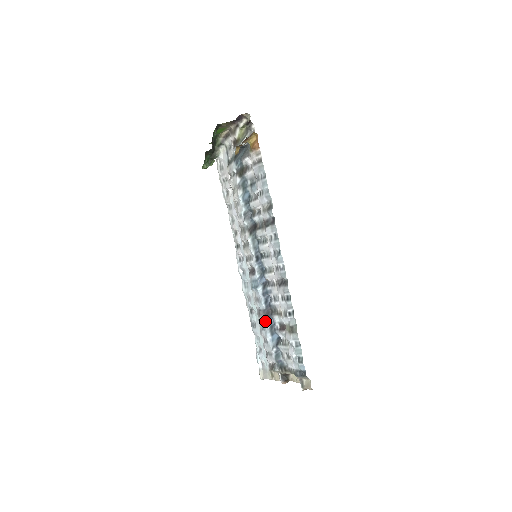
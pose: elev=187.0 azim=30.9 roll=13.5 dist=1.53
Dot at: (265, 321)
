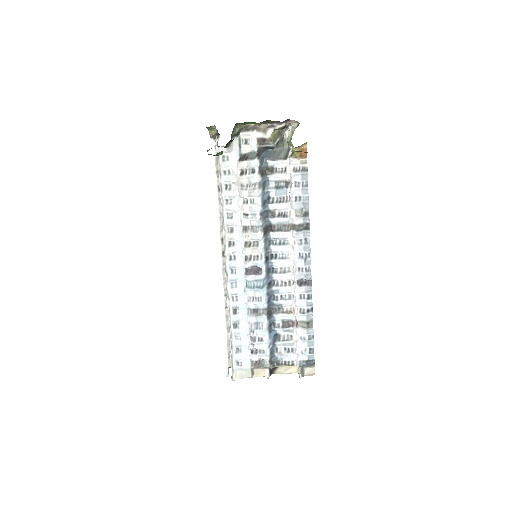
Dot at: (264, 320)
